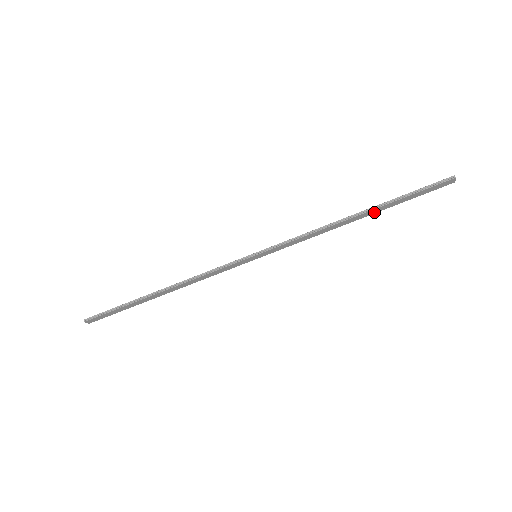
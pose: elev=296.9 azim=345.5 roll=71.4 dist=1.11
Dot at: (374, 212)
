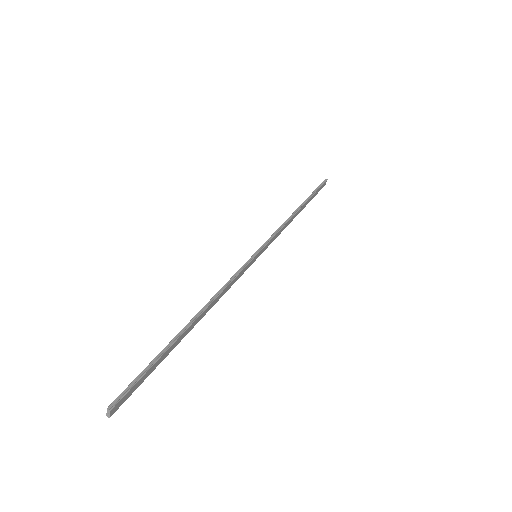
Dot at: (303, 207)
